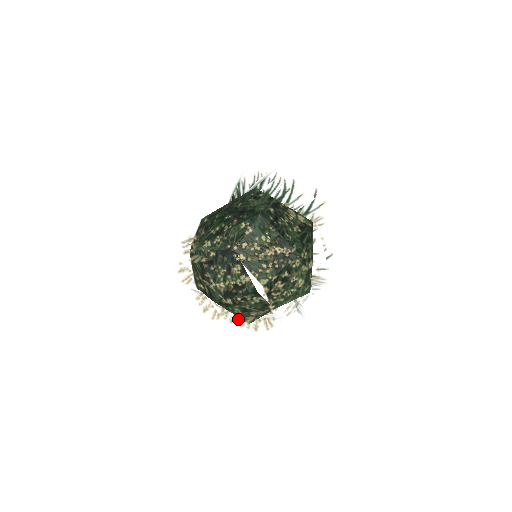
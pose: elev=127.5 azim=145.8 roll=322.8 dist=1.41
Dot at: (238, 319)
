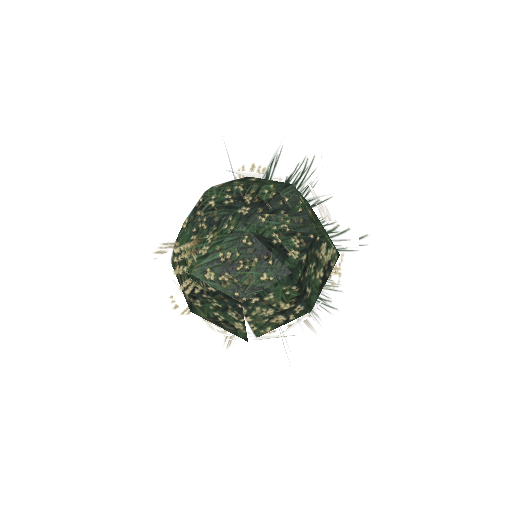
Dot at: occluded
